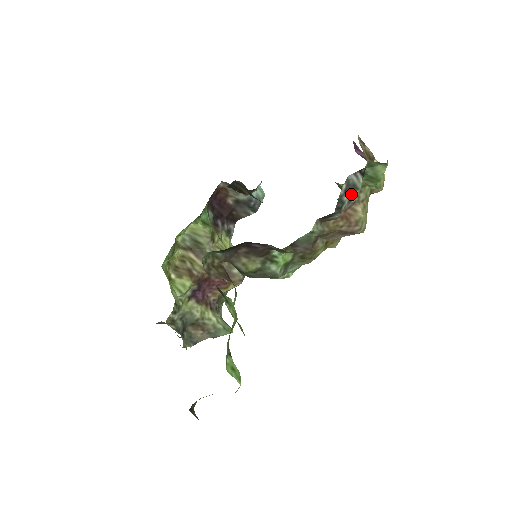
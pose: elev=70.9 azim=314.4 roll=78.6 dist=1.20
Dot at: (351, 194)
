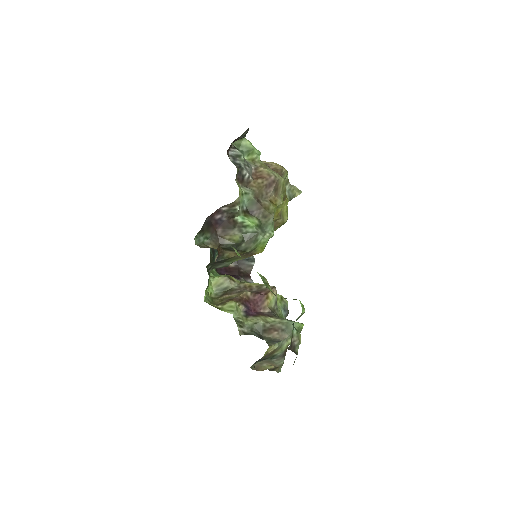
Dot at: (241, 161)
